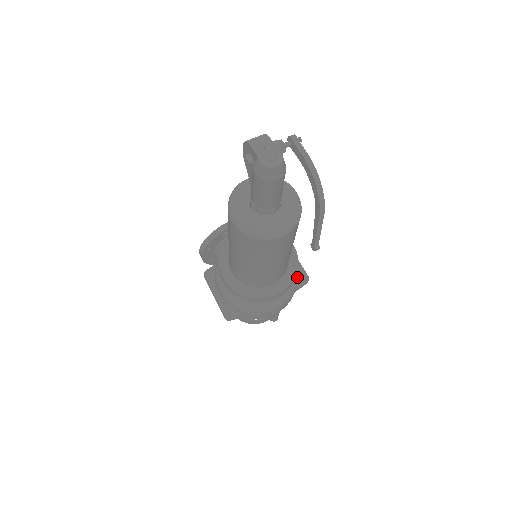
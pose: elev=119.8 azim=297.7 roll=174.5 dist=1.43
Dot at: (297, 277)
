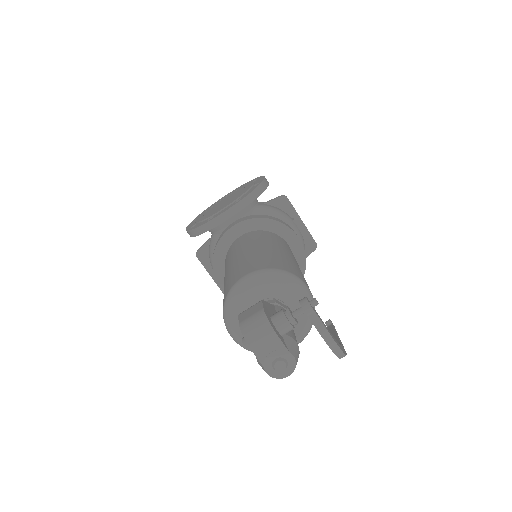
Dot at: occluded
